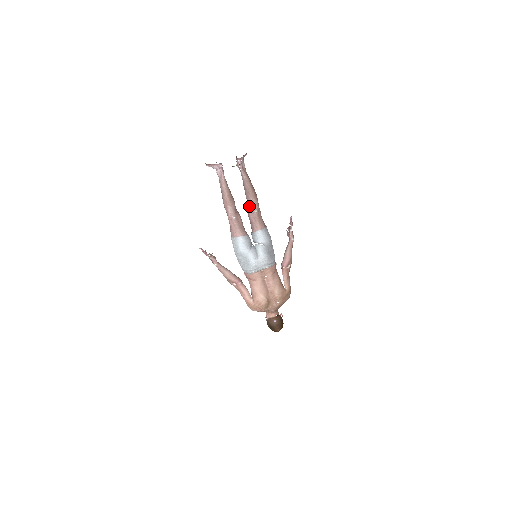
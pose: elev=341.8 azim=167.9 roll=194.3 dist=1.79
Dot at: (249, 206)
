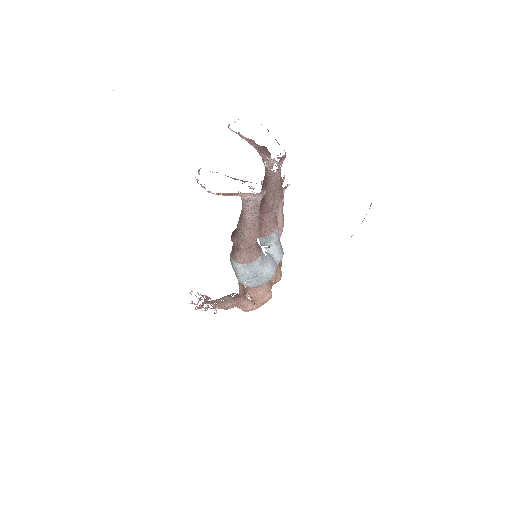
Dot at: (268, 210)
